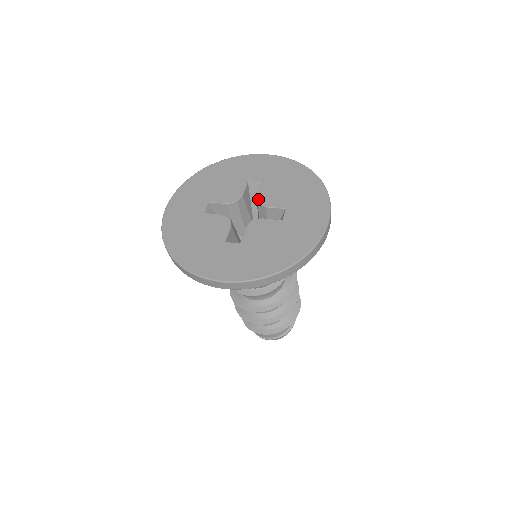
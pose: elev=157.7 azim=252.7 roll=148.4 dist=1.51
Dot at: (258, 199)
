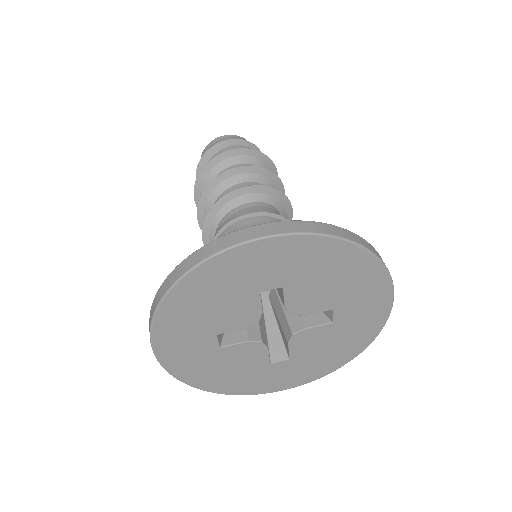
Dot at: (289, 311)
